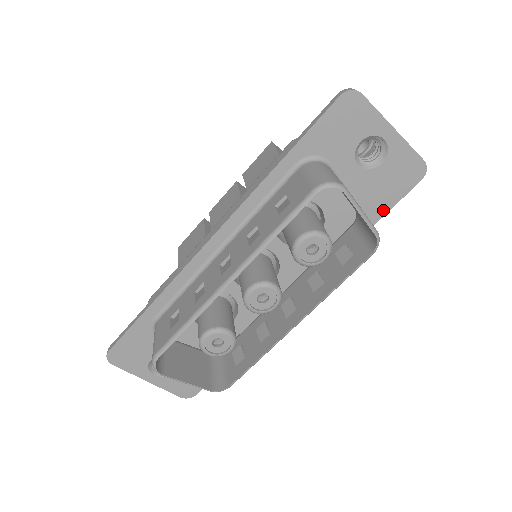
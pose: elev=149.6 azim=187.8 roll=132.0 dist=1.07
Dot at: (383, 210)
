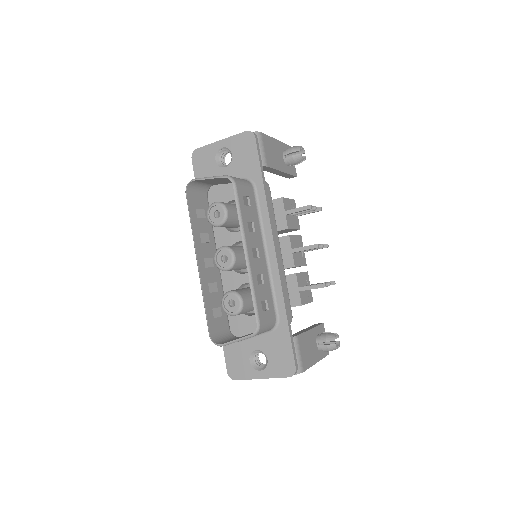
Dot at: (257, 167)
